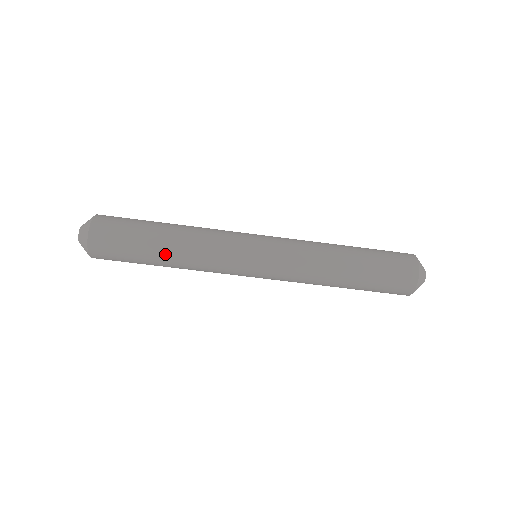
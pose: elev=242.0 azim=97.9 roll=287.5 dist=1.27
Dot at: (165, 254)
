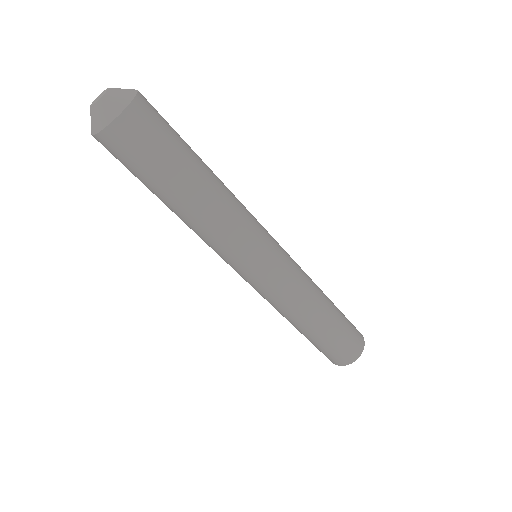
Dot at: (204, 183)
